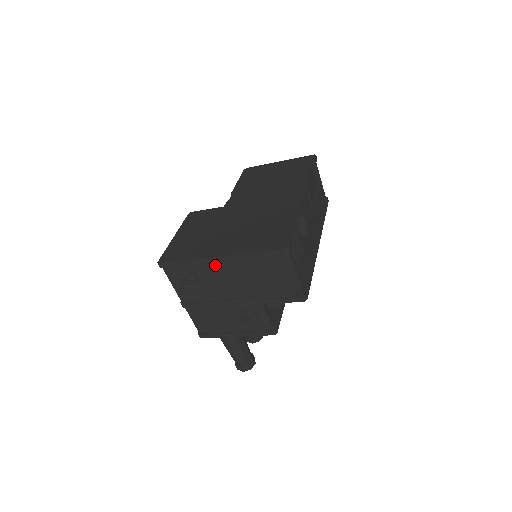
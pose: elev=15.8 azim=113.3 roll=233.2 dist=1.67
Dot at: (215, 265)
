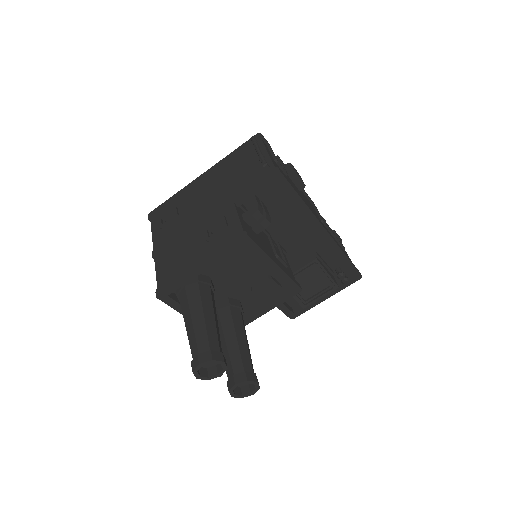
Dot at: (197, 188)
